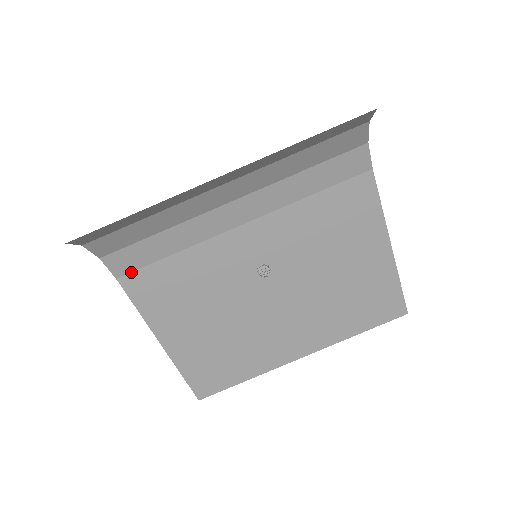
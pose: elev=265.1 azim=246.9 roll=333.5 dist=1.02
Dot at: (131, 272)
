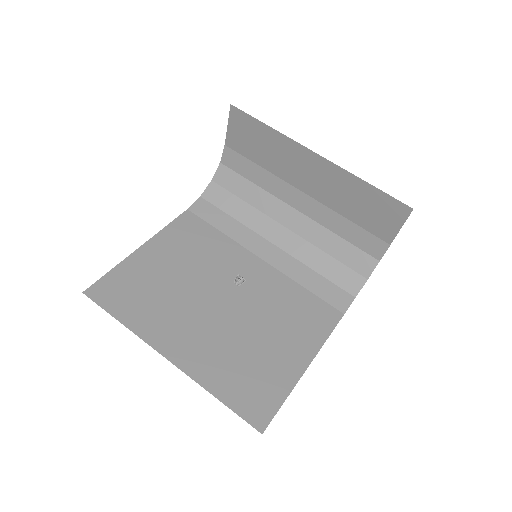
Dot at: (196, 215)
